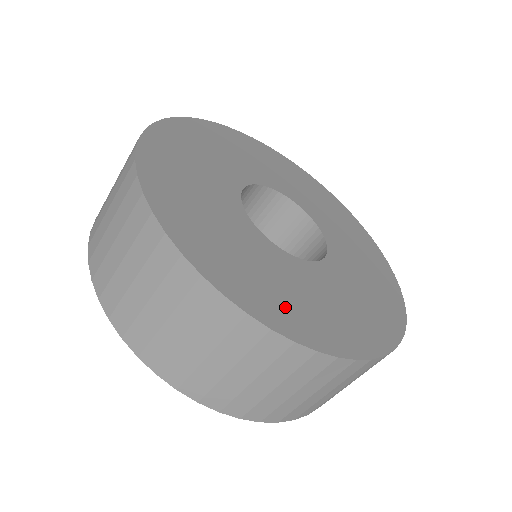
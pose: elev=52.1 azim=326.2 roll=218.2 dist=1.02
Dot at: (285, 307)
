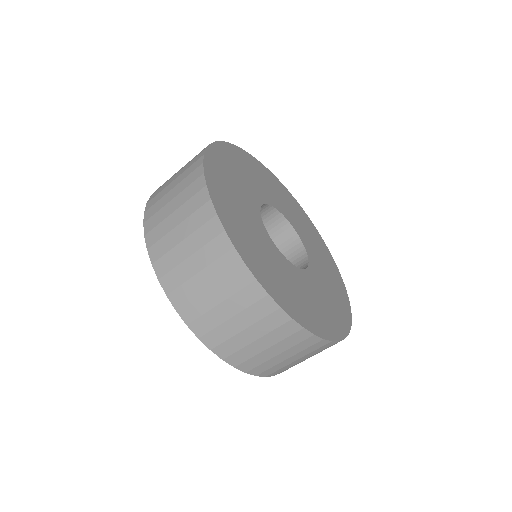
Dot at: (287, 295)
